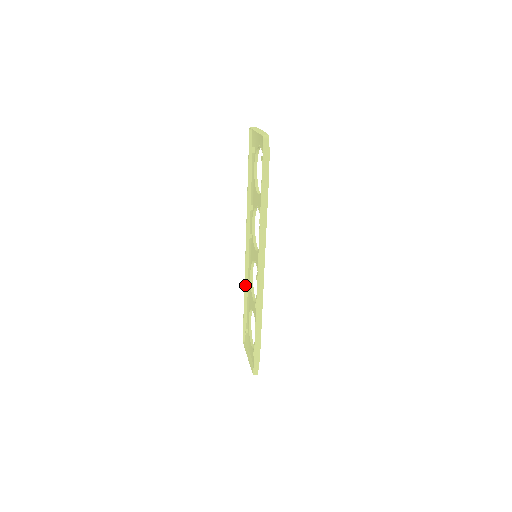
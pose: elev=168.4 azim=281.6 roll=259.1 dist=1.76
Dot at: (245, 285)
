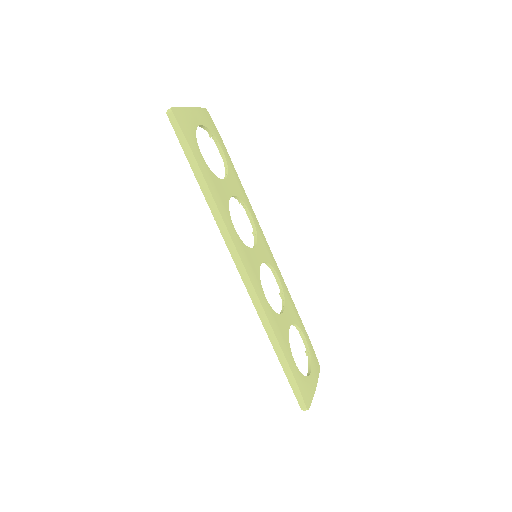
Dot at: occluded
